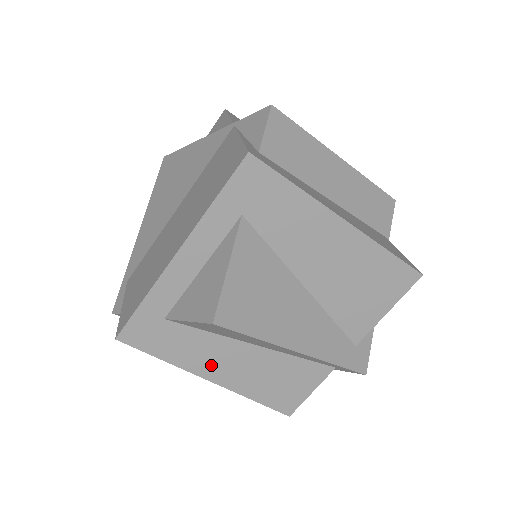
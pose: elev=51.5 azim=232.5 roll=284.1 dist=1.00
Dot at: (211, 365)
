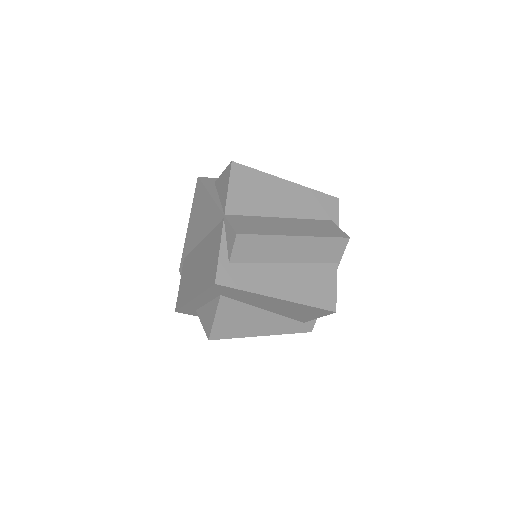
Dot at: occluded
